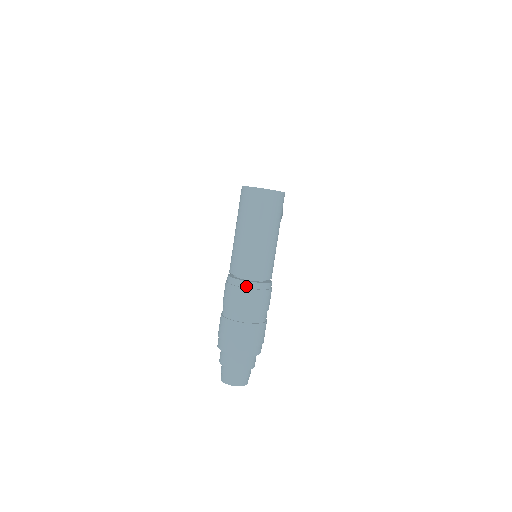
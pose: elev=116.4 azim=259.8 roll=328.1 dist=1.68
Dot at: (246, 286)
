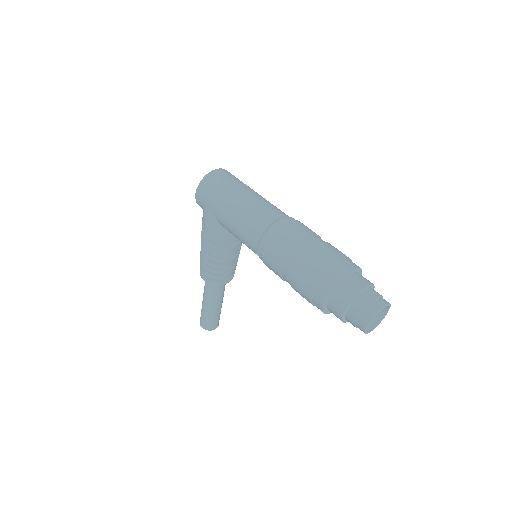
Dot at: (286, 222)
